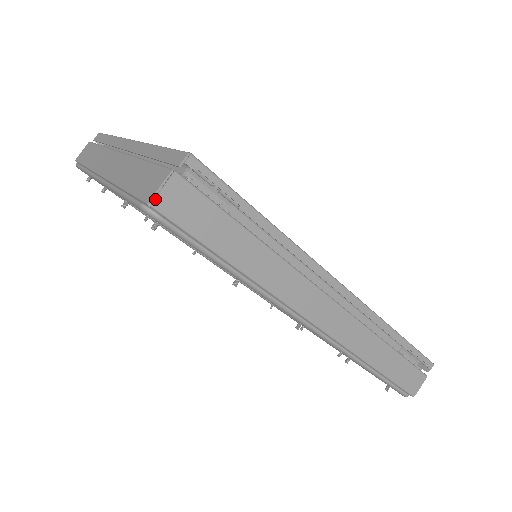
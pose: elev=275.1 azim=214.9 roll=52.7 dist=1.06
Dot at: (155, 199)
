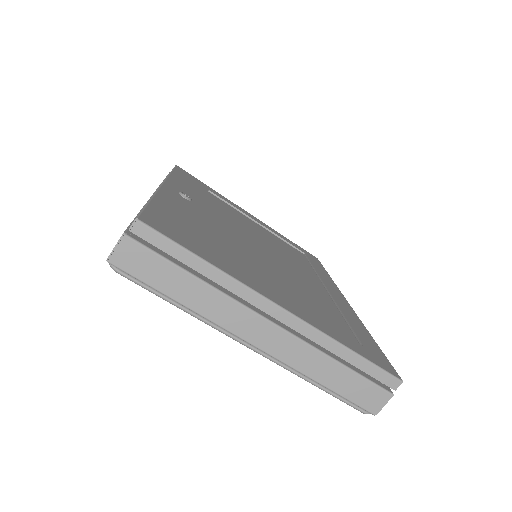
Dot at: occluded
